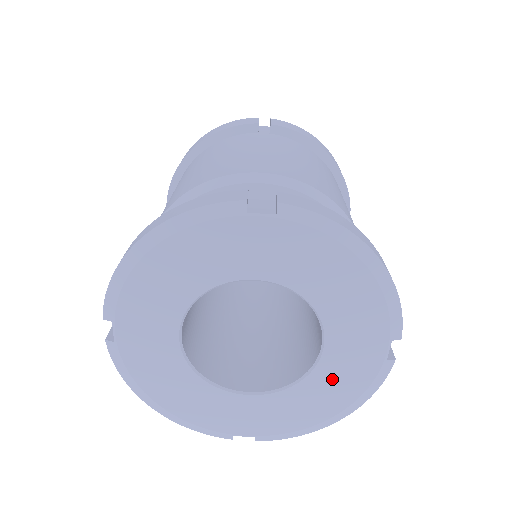
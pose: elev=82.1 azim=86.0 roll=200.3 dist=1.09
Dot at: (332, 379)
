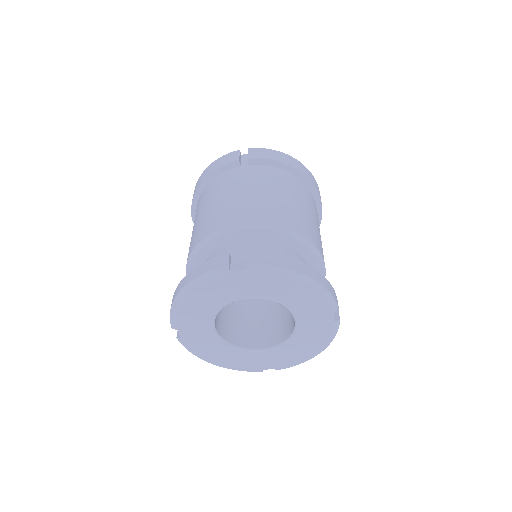
Dot at: (307, 335)
